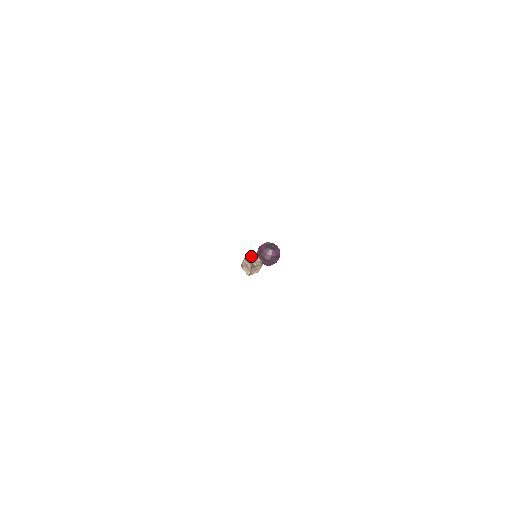
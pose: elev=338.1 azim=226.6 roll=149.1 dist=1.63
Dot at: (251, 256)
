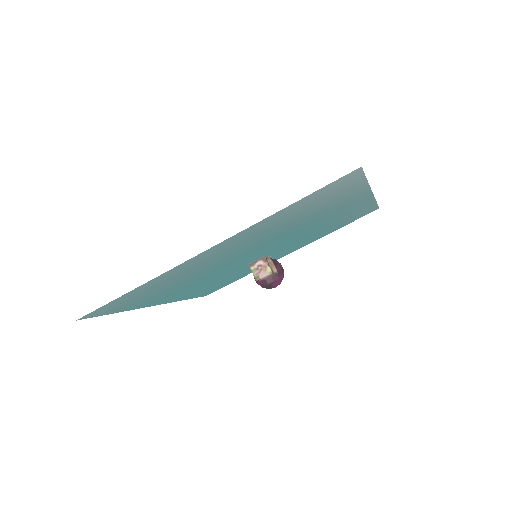
Dot at: occluded
